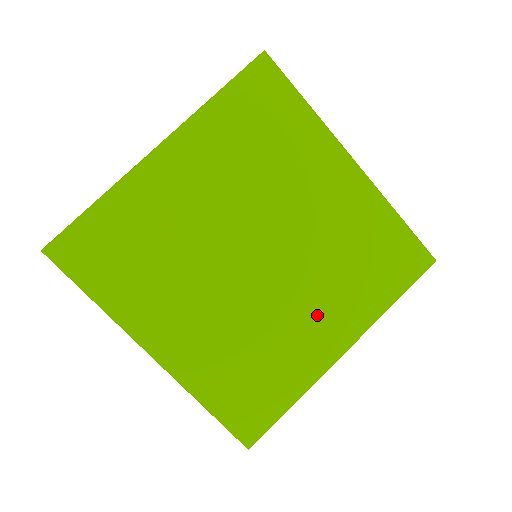
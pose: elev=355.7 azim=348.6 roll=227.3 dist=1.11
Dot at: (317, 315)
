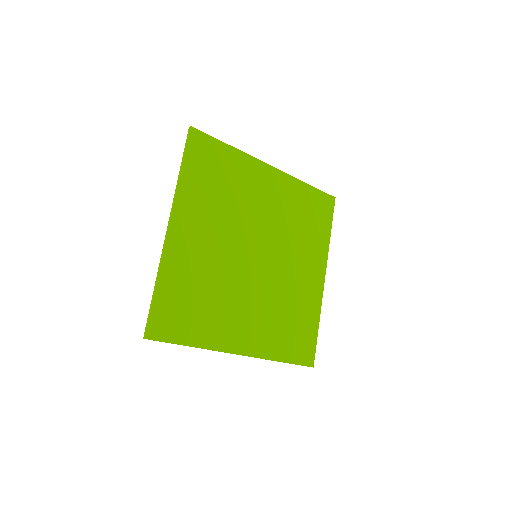
Dot at: (302, 268)
